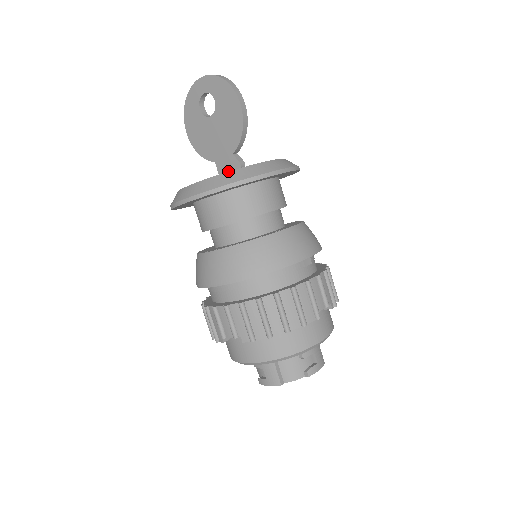
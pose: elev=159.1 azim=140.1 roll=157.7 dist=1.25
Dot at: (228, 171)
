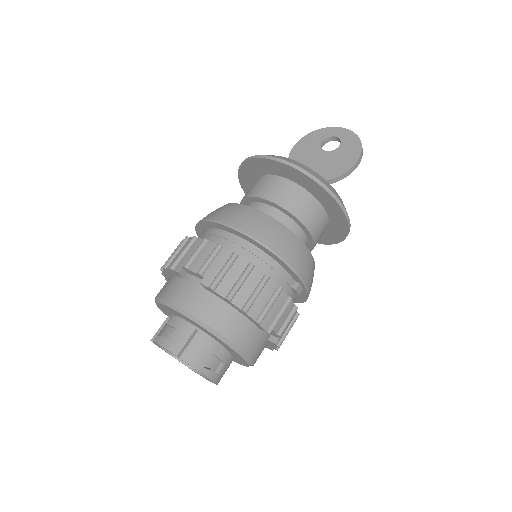
Dot at: occluded
